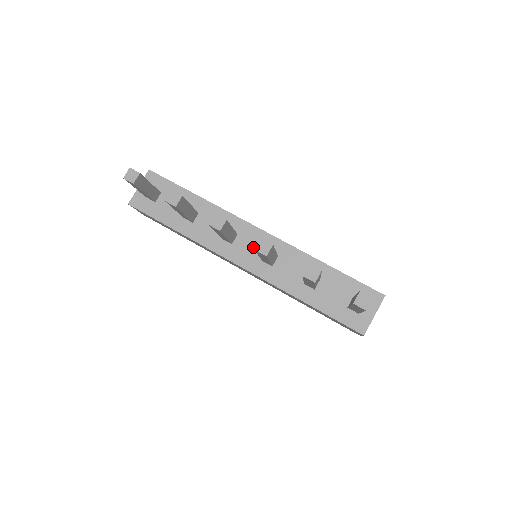
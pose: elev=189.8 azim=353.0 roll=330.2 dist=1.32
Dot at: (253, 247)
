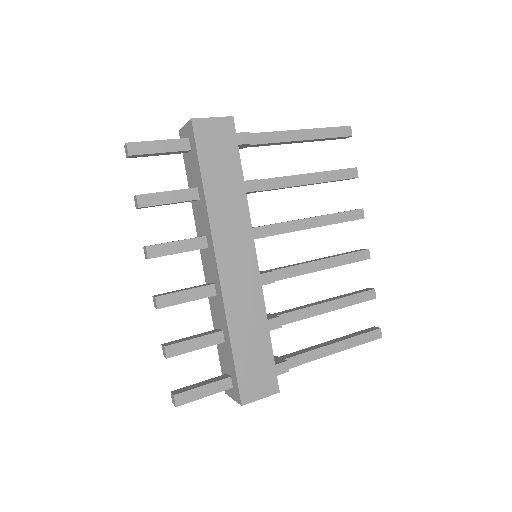
Dot at: (210, 268)
